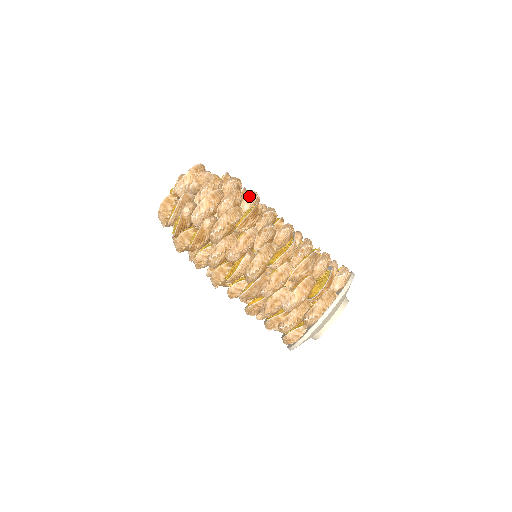
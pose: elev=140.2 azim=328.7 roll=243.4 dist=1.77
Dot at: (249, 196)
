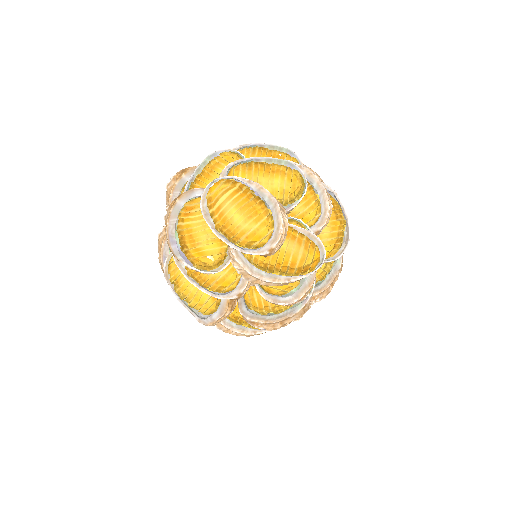
Dot at: occluded
